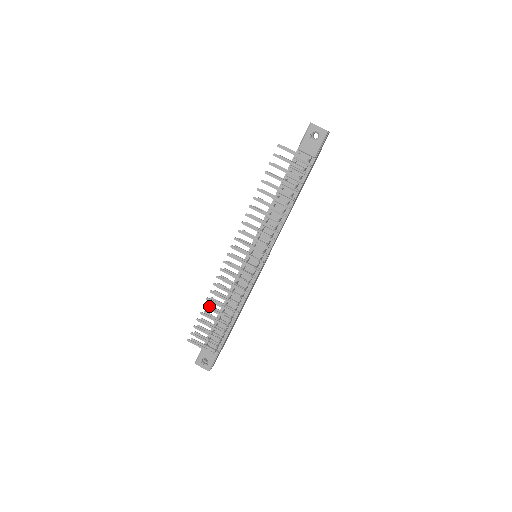
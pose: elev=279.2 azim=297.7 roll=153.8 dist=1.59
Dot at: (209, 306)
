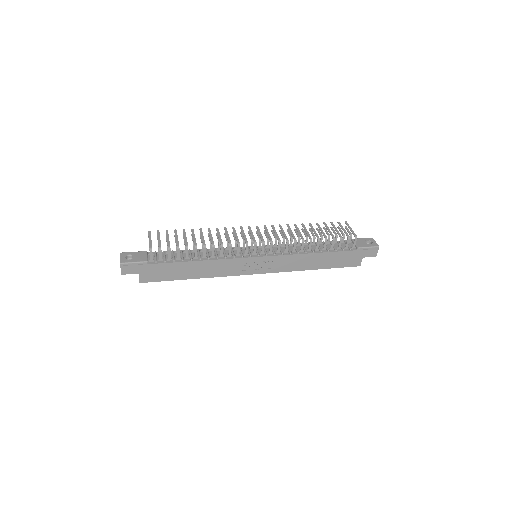
Dot at: occluded
